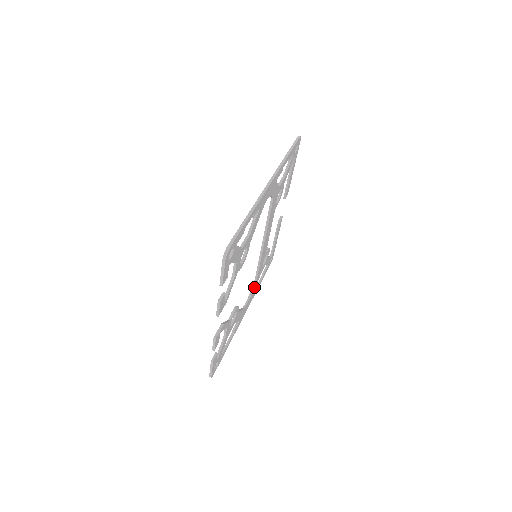
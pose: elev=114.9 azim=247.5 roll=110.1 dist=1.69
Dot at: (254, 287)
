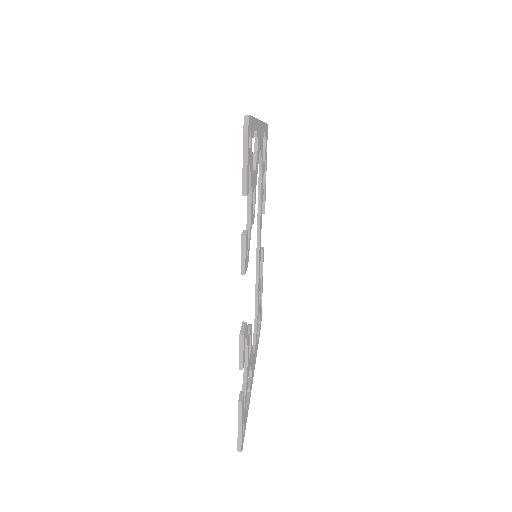
Dot at: (256, 332)
